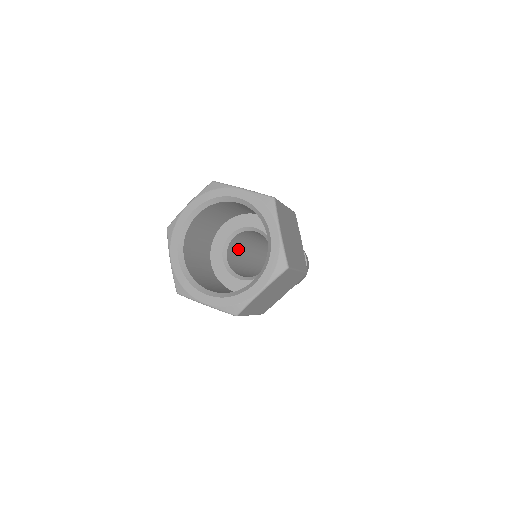
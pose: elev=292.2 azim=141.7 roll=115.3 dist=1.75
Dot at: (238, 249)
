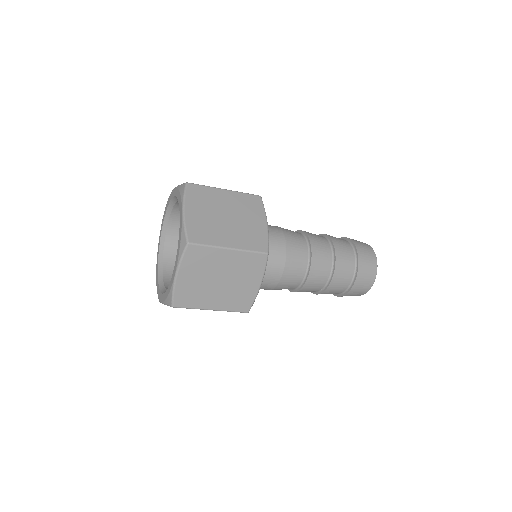
Dot at: occluded
